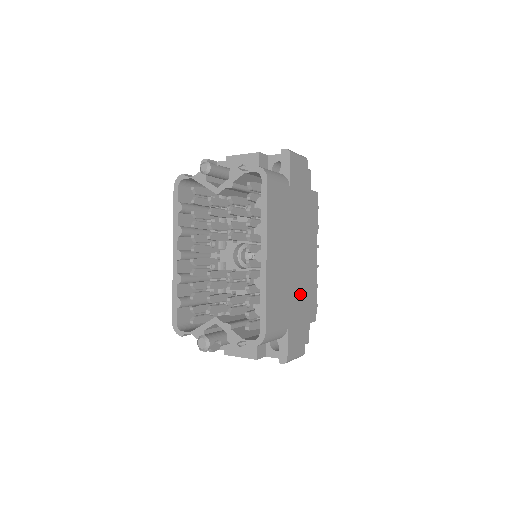
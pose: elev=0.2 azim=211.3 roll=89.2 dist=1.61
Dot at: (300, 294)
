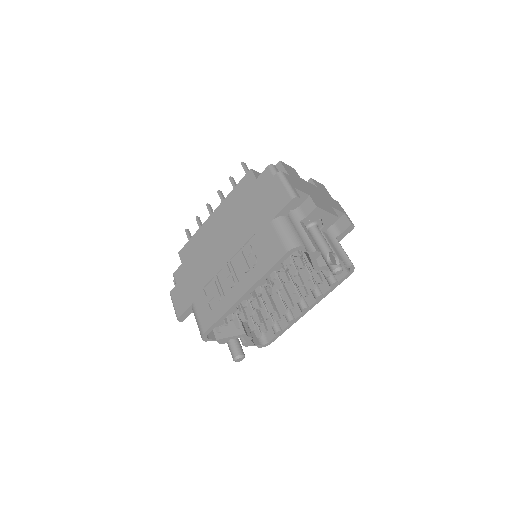
Dot at: occluded
